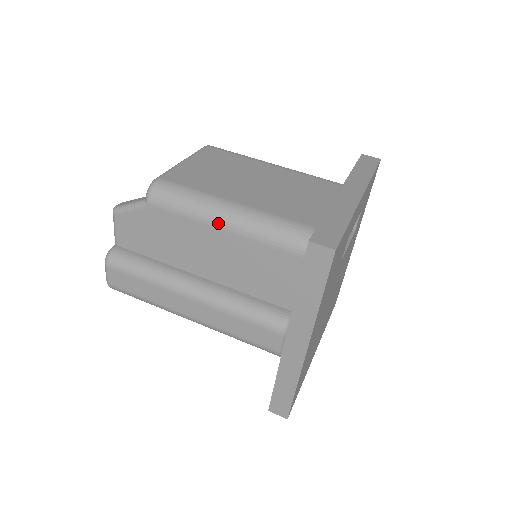
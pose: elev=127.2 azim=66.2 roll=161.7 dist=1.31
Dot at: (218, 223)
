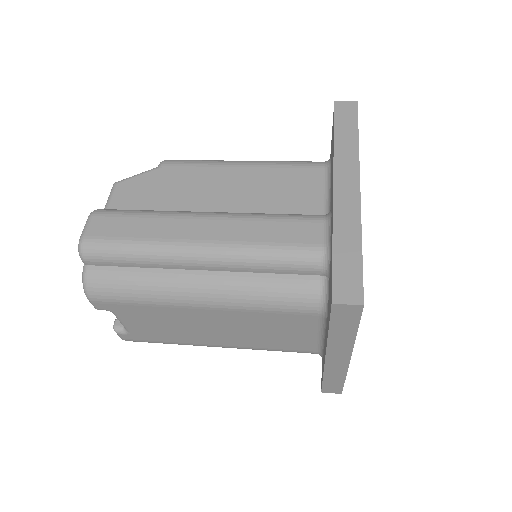
Dot at: (236, 163)
